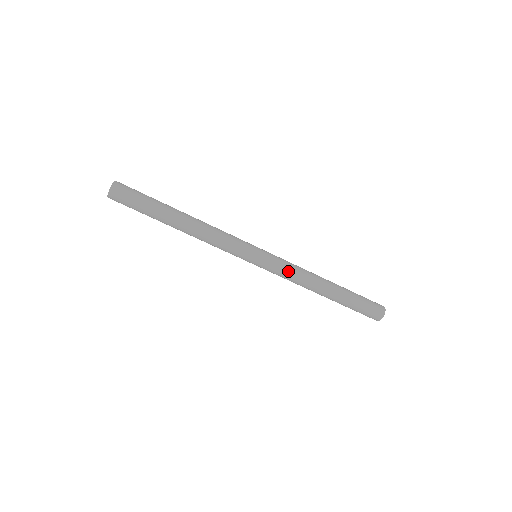
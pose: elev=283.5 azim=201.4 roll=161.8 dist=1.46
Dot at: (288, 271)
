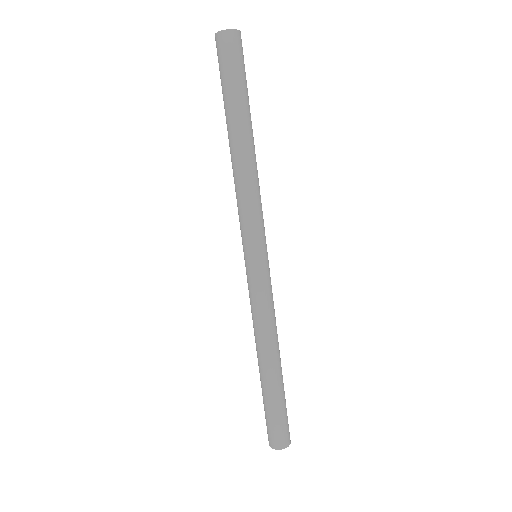
Dot at: (265, 304)
